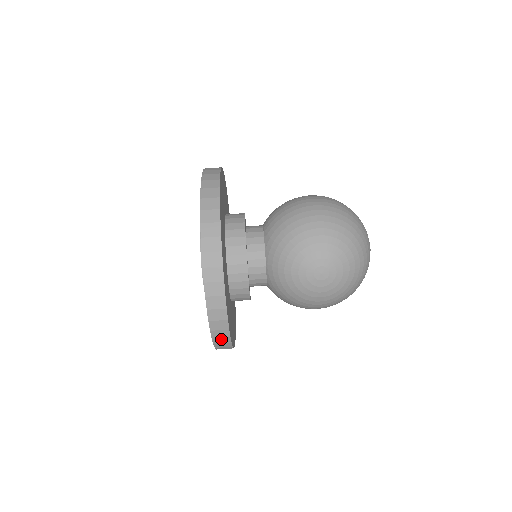
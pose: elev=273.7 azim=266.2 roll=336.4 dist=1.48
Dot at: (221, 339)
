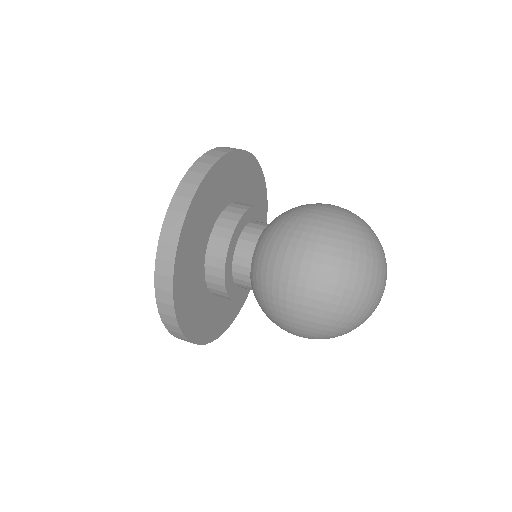
Dot at: (217, 153)
